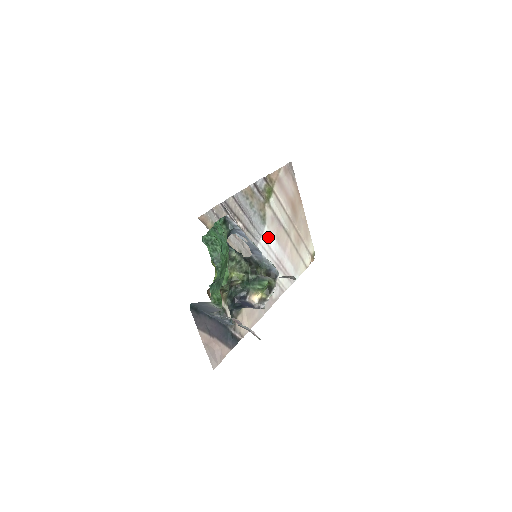
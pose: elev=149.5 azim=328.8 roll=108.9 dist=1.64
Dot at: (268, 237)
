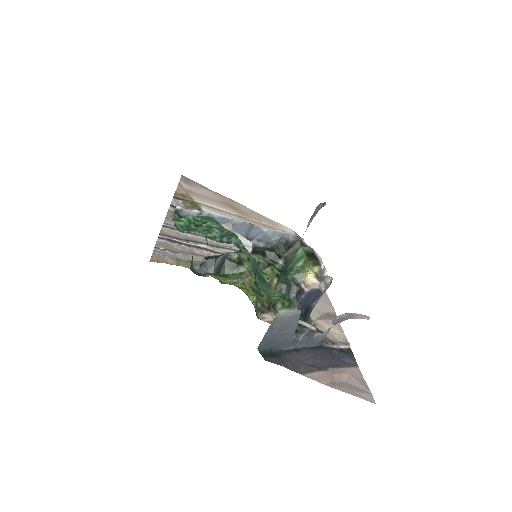
Dot at: (243, 241)
